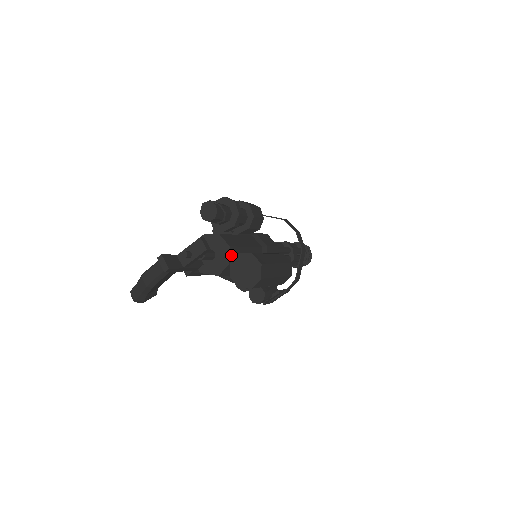
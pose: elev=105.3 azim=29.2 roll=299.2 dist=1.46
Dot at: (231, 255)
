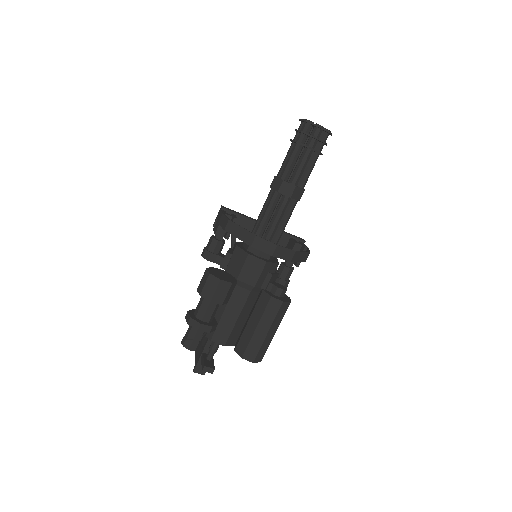
Dot at: (231, 343)
